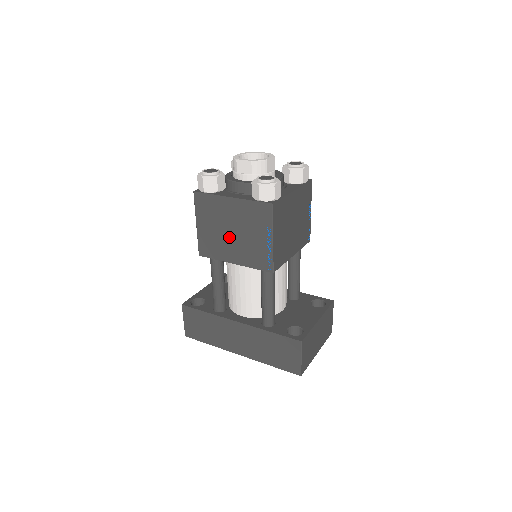
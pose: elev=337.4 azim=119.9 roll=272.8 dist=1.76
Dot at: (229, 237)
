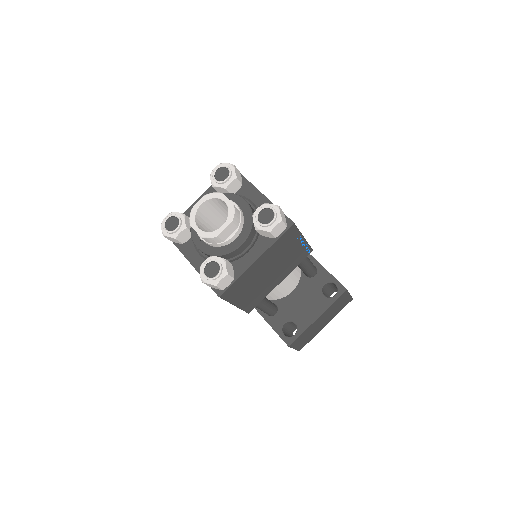
Dot at: occluded
